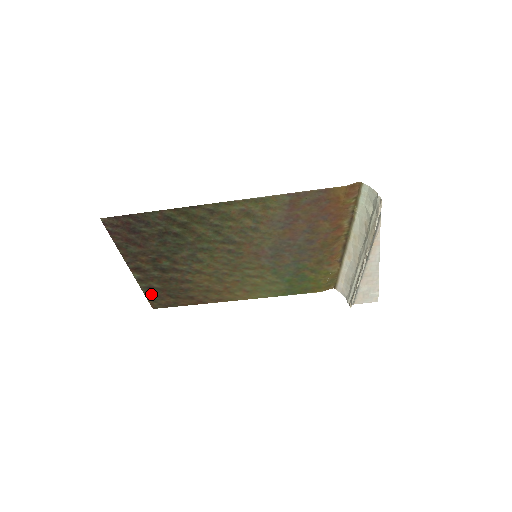
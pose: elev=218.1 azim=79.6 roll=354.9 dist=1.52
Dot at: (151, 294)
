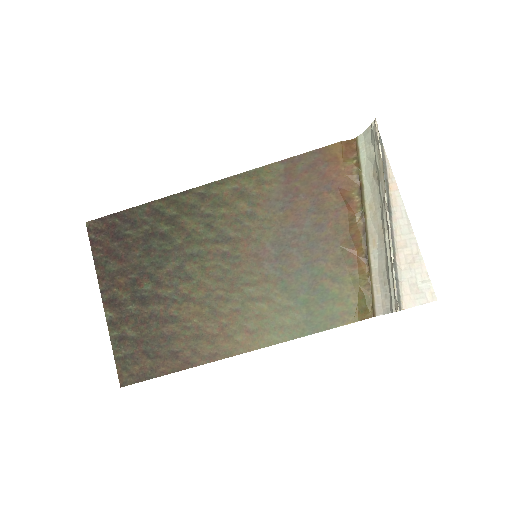
Dot at: (122, 353)
